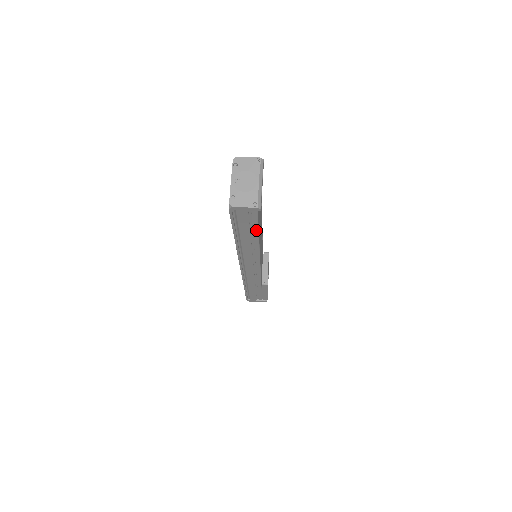
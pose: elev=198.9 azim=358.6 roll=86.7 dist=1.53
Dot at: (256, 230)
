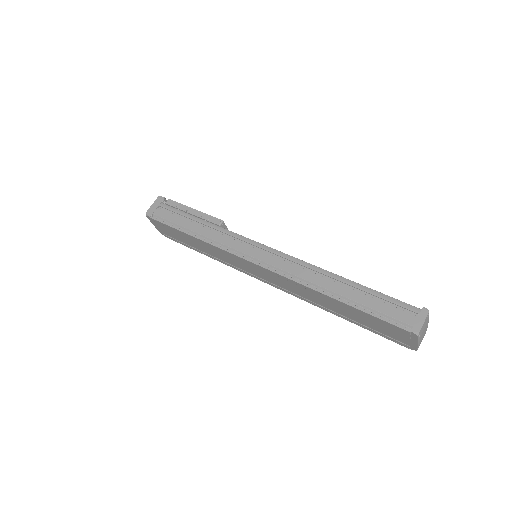
Dot at: occluded
